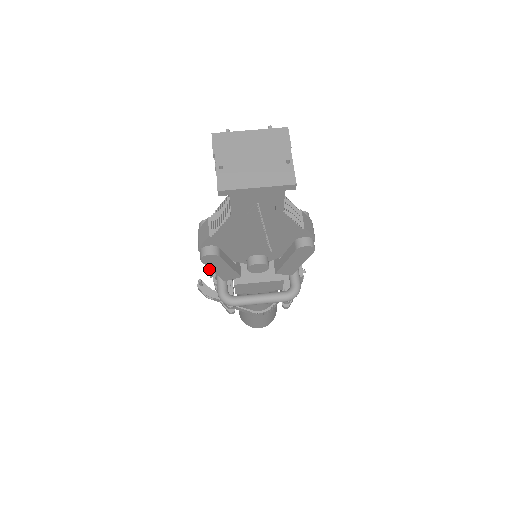
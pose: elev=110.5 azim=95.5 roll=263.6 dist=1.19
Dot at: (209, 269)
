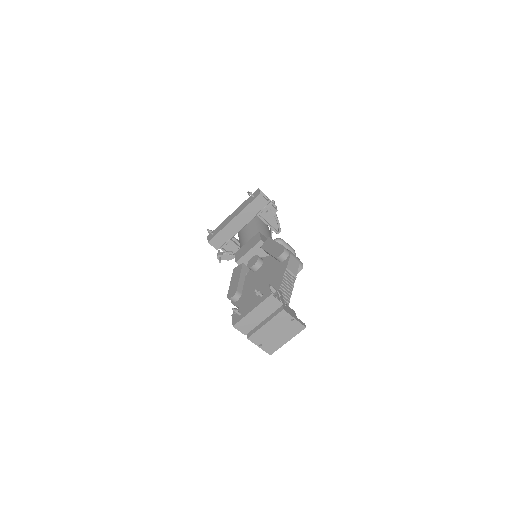
Dot at: (217, 249)
